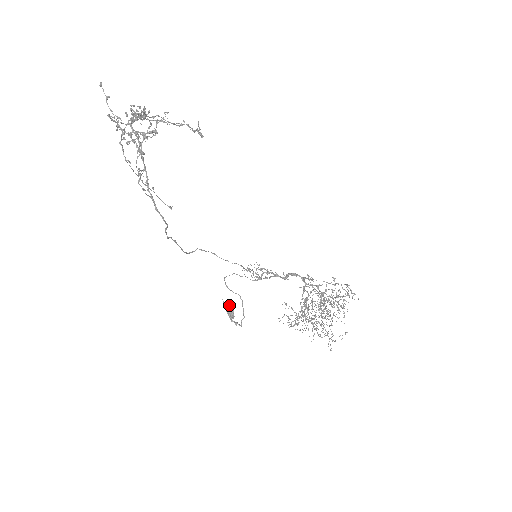
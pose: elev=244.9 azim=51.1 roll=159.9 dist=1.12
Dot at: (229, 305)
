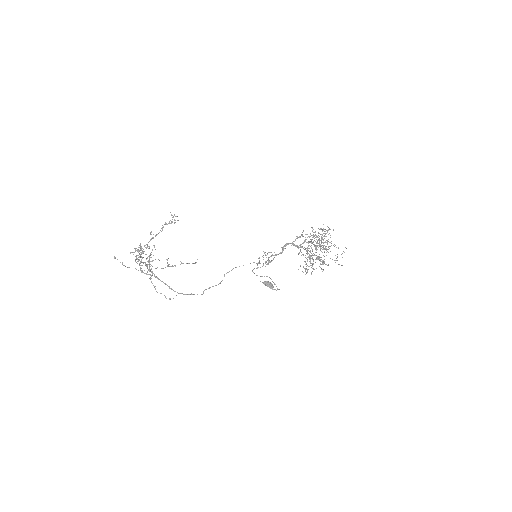
Dot at: (266, 283)
